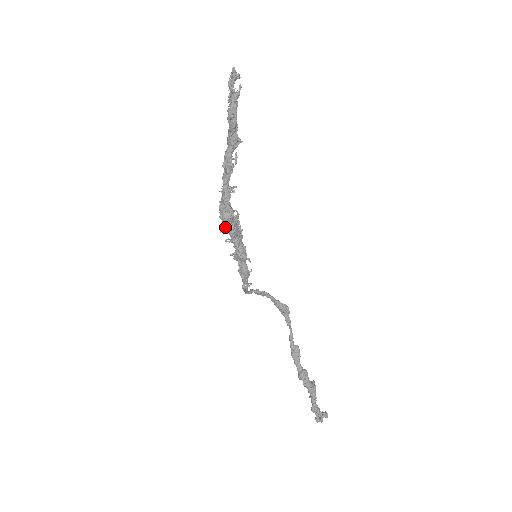
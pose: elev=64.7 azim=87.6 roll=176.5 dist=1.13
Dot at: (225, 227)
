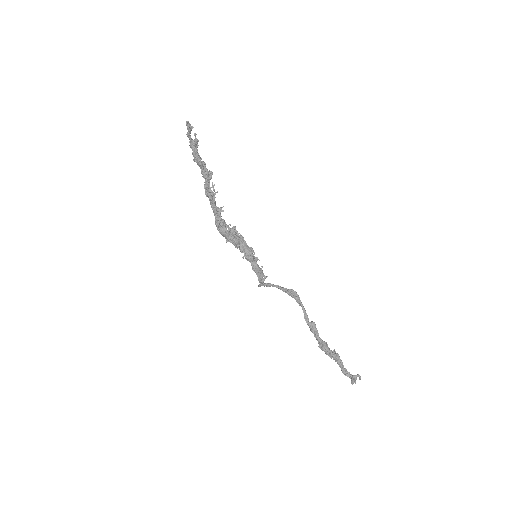
Dot at: occluded
